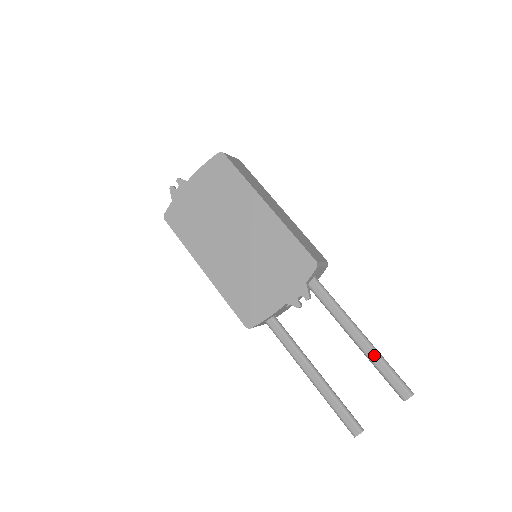
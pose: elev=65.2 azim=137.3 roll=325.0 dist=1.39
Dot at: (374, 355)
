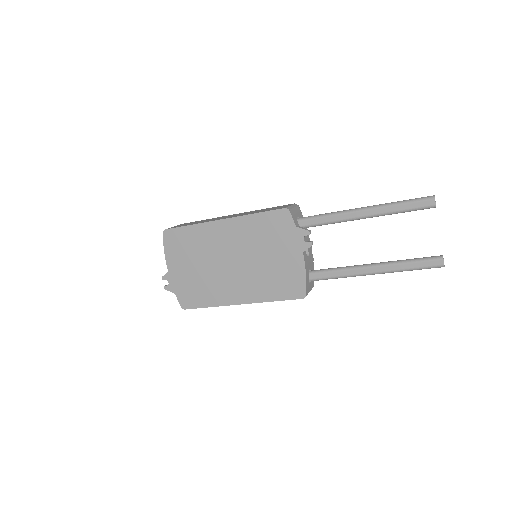
Dot at: (384, 208)
